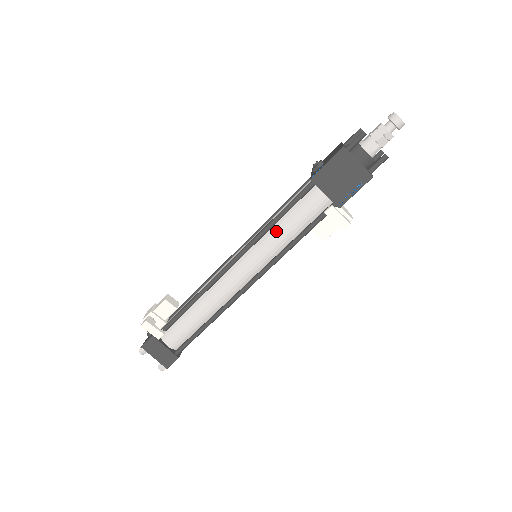
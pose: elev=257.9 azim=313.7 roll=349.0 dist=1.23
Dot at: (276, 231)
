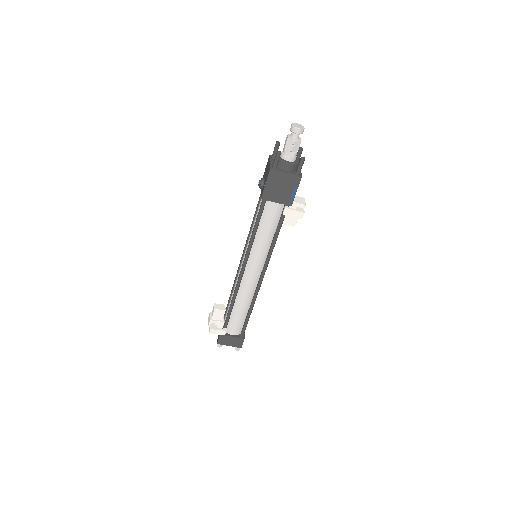
Dot at: (259, 239)
